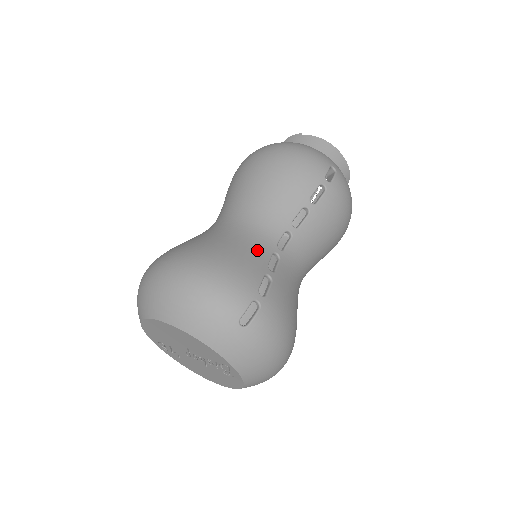
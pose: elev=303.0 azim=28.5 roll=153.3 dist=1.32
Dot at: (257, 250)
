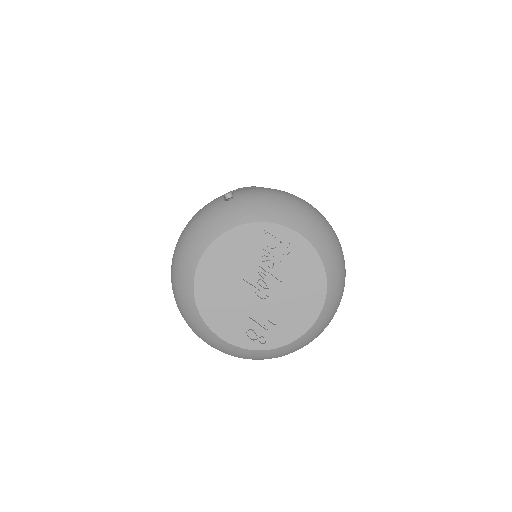
Dot at: occluded
